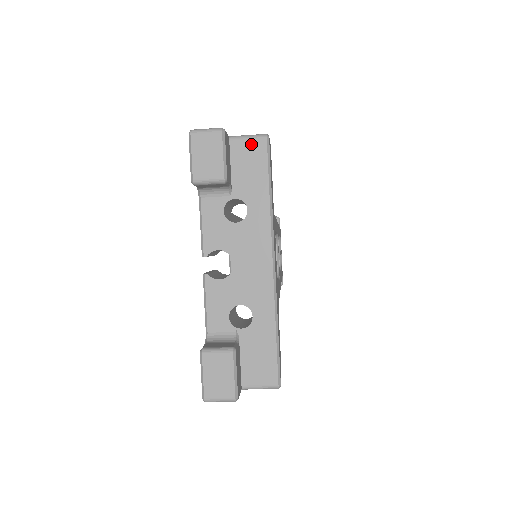
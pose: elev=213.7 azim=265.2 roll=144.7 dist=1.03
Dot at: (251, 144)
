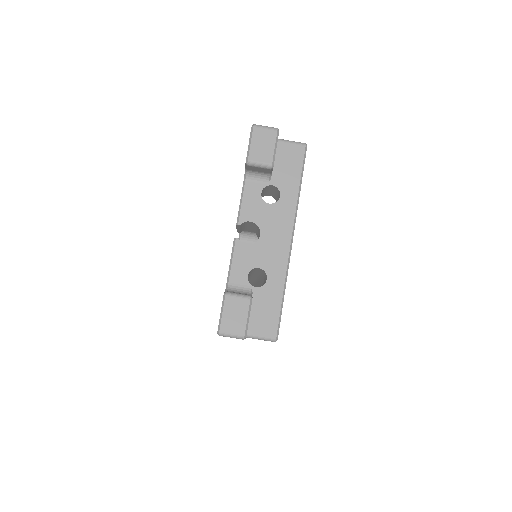
Dot at: (293, 148)
